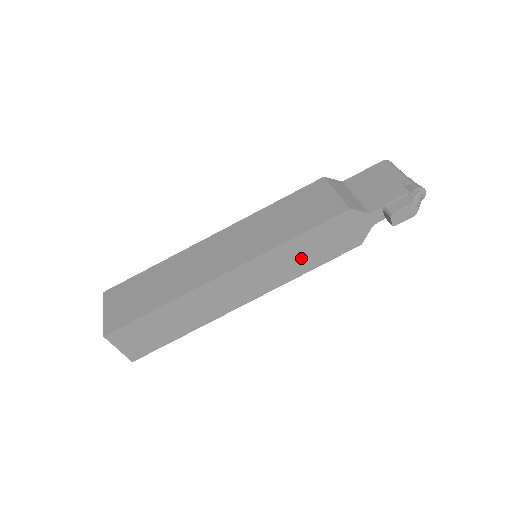
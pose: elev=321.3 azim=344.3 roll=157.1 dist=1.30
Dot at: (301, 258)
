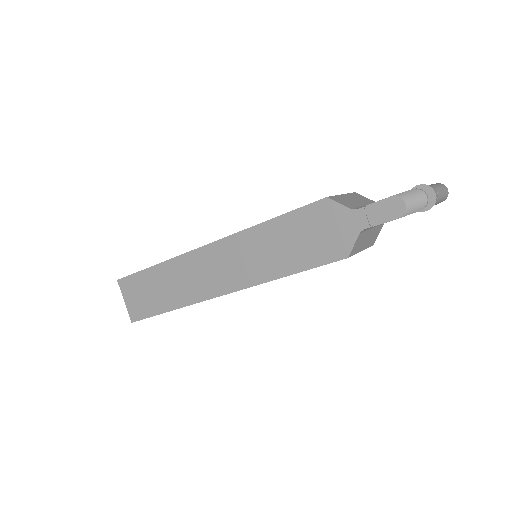
Dot at: (275, 253)
